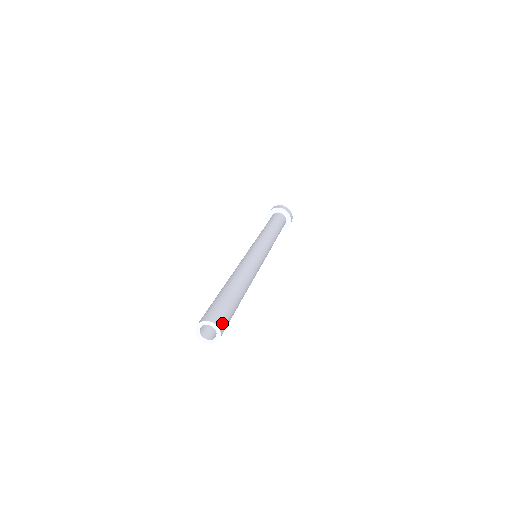
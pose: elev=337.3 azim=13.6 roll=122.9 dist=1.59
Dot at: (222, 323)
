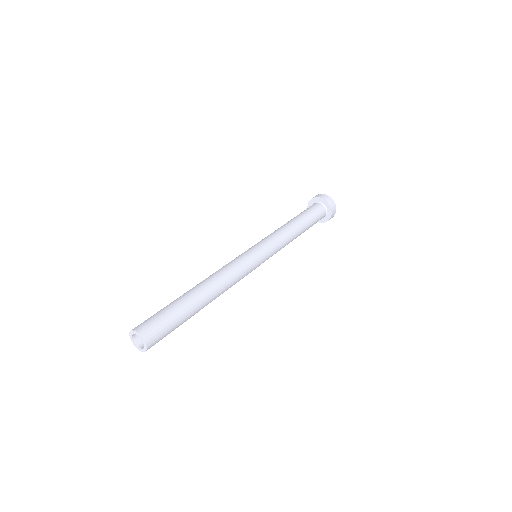
Dot at: (144, 327)
